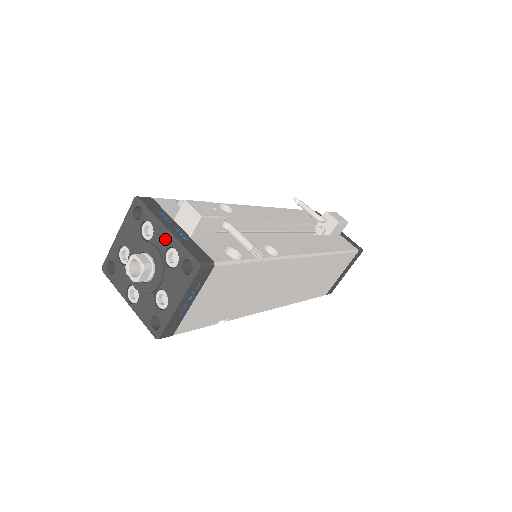
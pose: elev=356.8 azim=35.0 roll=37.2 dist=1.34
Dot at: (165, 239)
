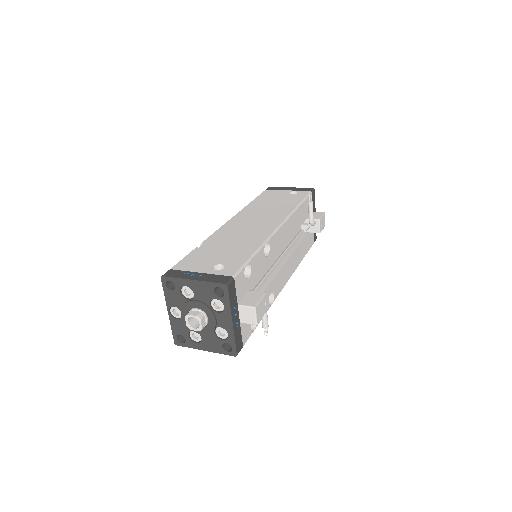
Dot at: (226, 324)
